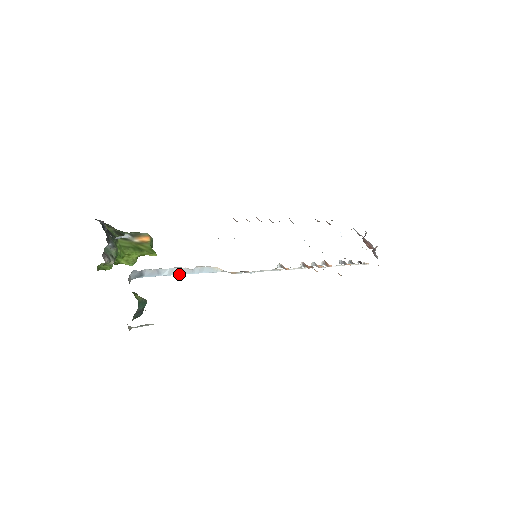
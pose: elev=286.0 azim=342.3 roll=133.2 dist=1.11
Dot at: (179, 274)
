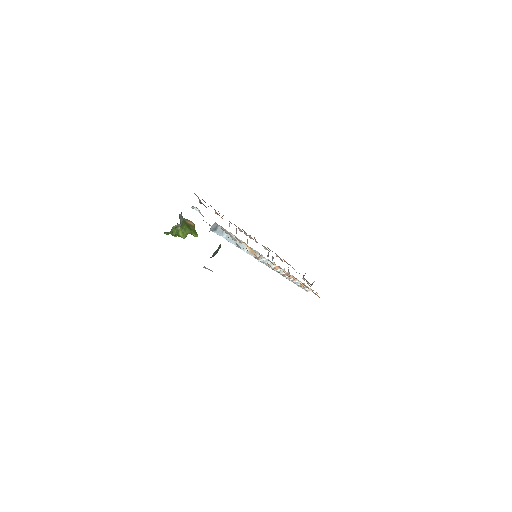
Dot at: (229, 241)
